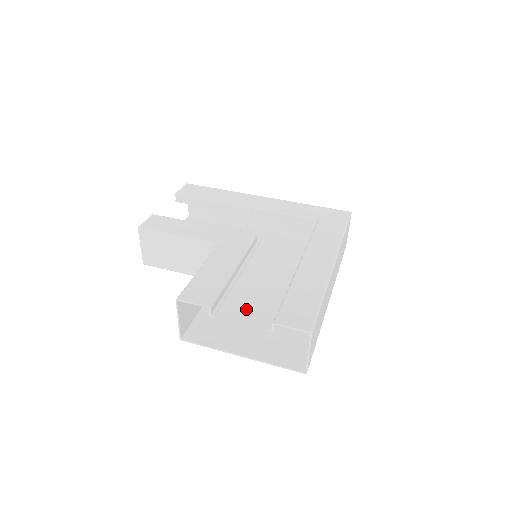
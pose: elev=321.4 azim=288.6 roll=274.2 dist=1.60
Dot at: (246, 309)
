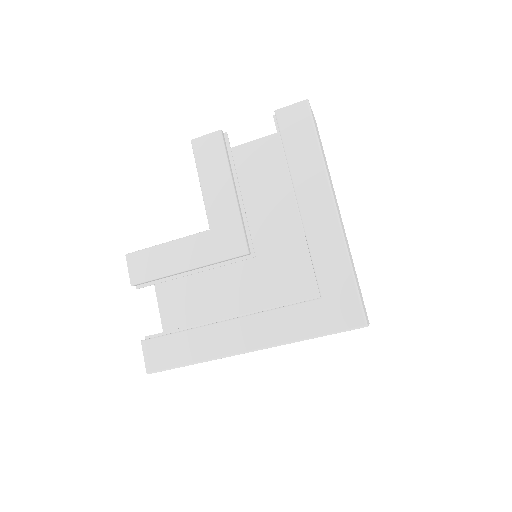
Dot at: (206, 284)
